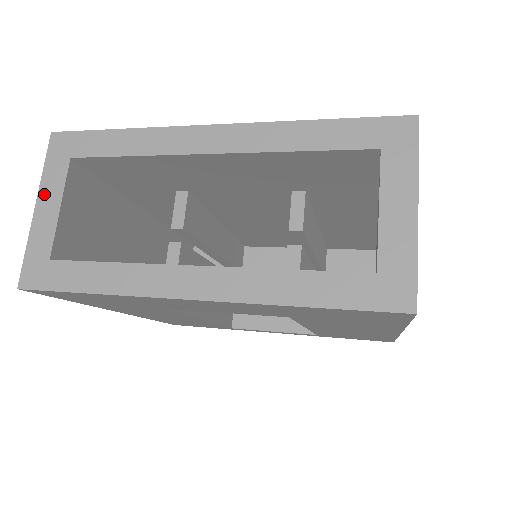
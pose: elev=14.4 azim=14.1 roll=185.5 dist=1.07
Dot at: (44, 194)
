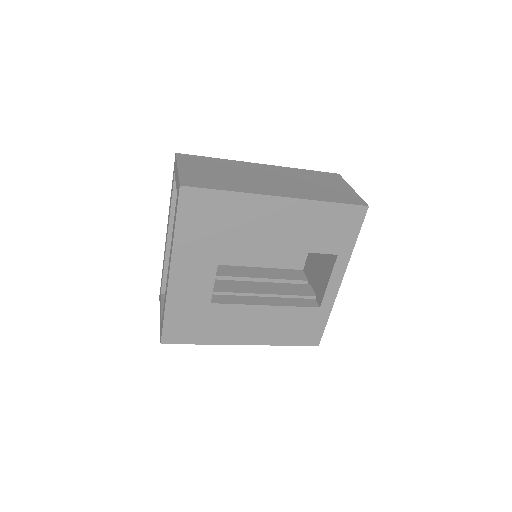
Dot at: occluded
